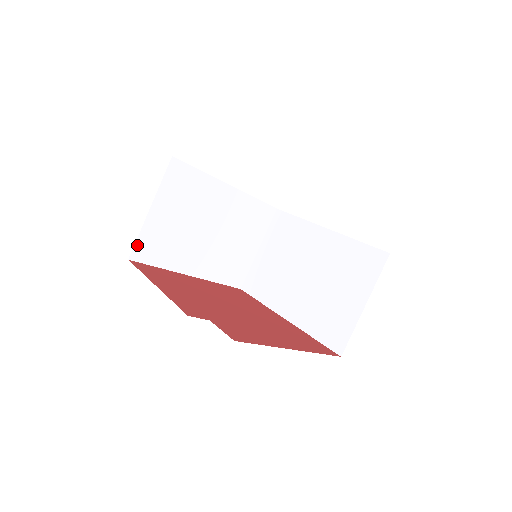
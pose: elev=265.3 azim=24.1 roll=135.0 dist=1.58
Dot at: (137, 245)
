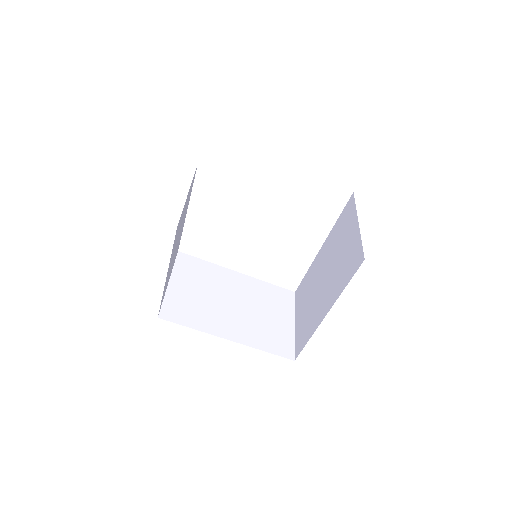
Dot at: (164, 307)
